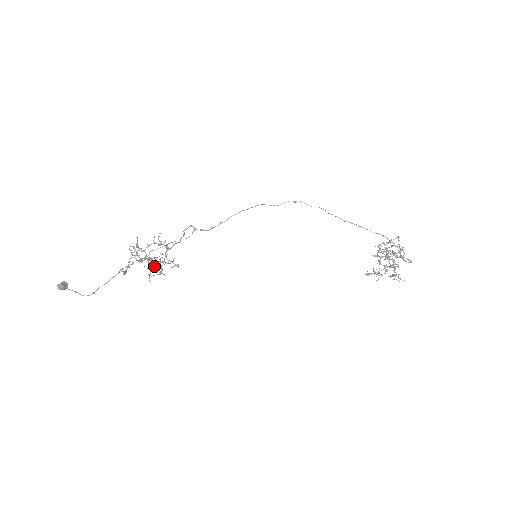
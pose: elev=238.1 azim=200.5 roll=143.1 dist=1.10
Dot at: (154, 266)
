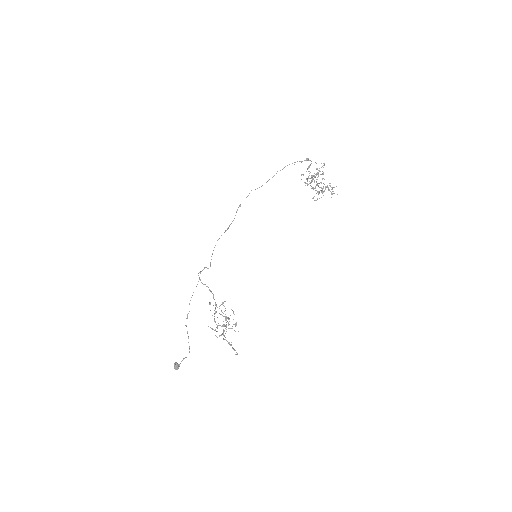
Dot at: (232, 326)
